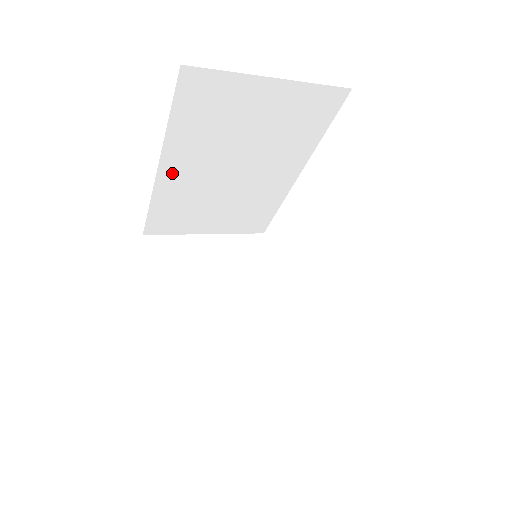
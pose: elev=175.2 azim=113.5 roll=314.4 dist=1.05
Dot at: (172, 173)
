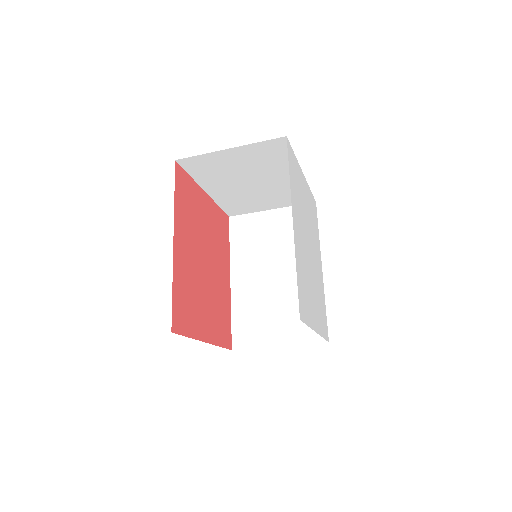
Dot at: (239, 283)
